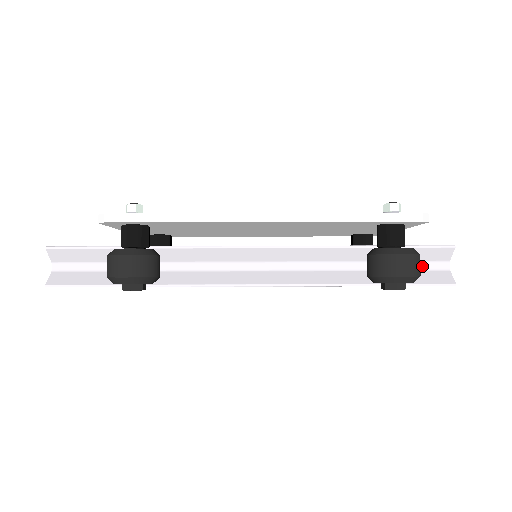
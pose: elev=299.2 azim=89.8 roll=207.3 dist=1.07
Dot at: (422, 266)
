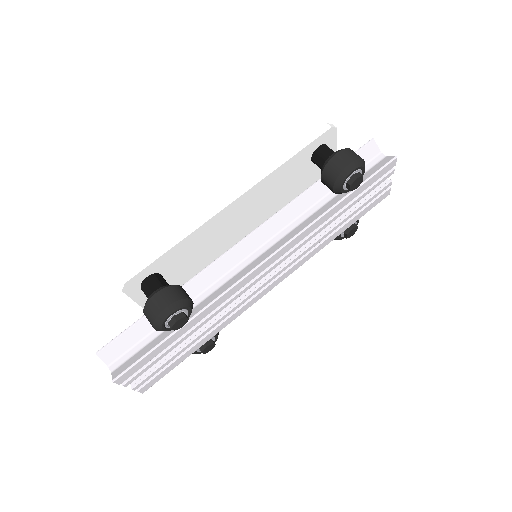
Dot at: (367, 168)
